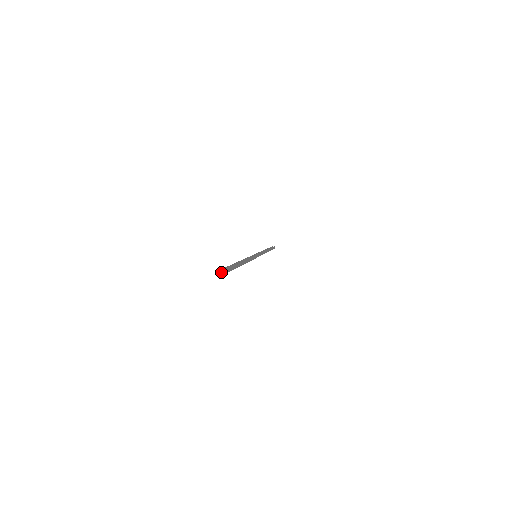
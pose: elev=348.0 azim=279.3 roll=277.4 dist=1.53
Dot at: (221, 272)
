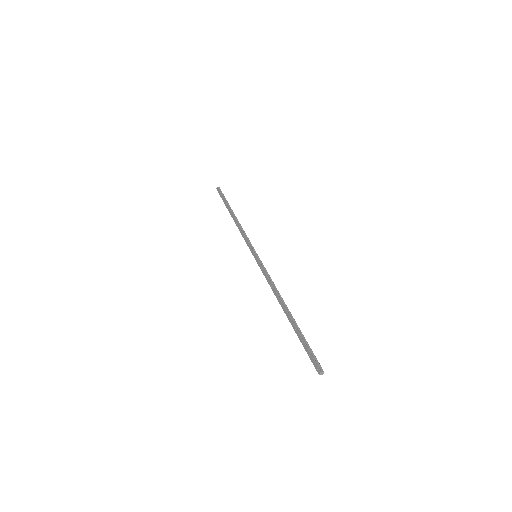
Dot at: (321, 373)
